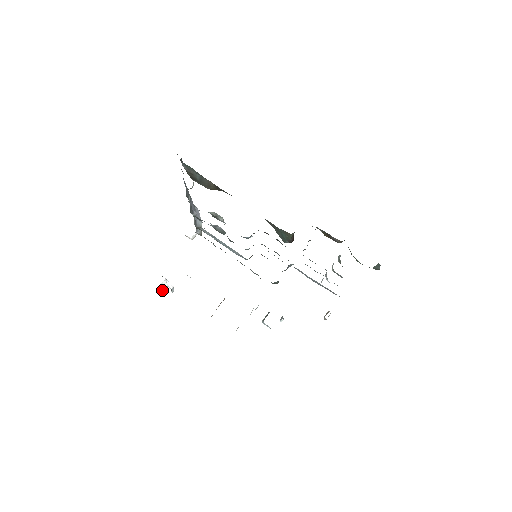
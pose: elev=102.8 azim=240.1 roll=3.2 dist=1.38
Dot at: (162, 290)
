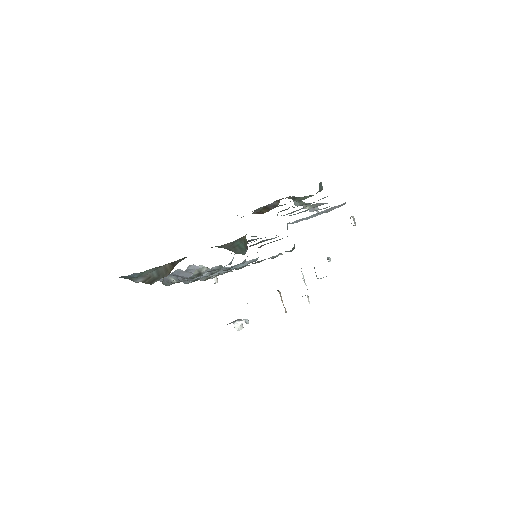
Dot at: occluded
